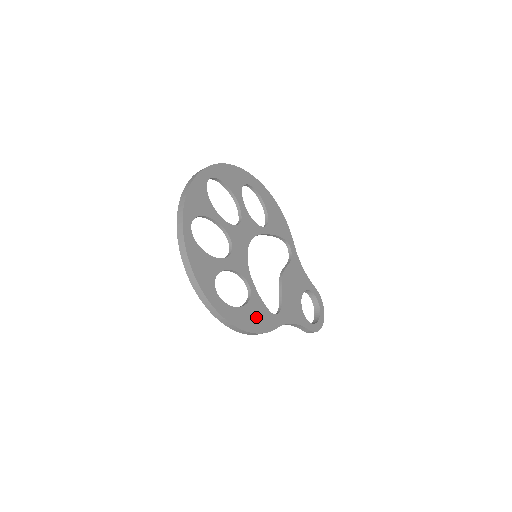
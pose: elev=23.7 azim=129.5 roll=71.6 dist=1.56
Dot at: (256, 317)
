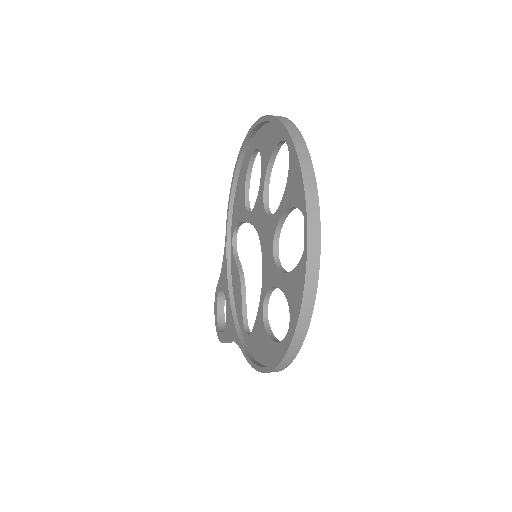
Dot at: occluded
